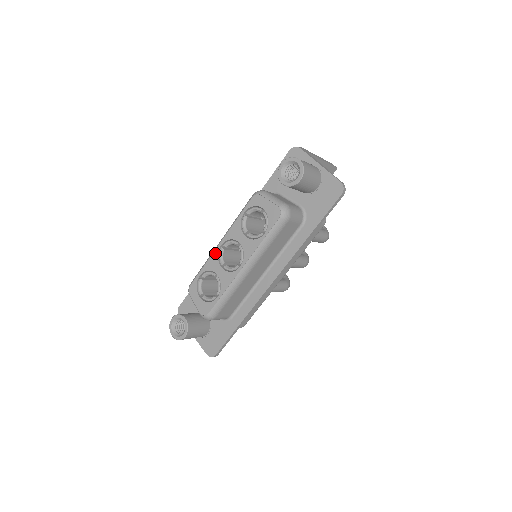
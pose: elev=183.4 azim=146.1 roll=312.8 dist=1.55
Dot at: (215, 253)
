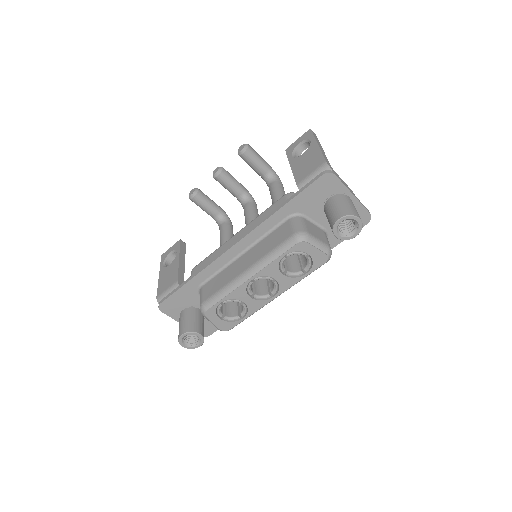
Dot at: (243, 286)
